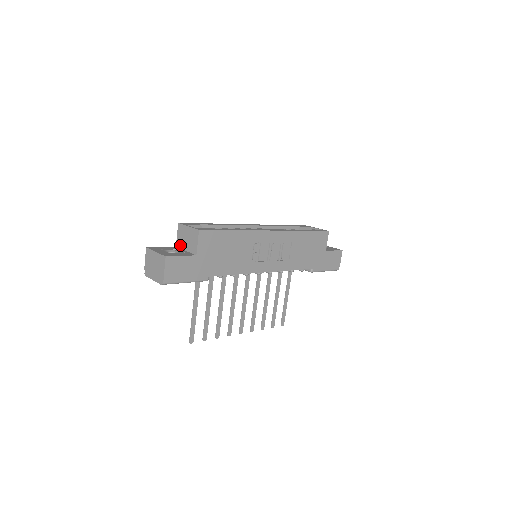
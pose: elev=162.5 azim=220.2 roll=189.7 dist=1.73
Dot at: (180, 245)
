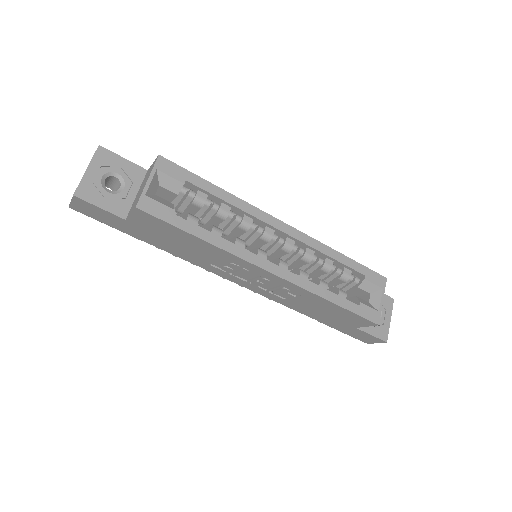
Dot at: (144, 178)
